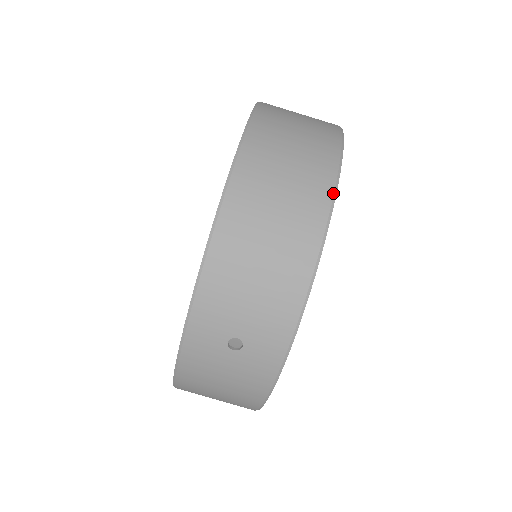
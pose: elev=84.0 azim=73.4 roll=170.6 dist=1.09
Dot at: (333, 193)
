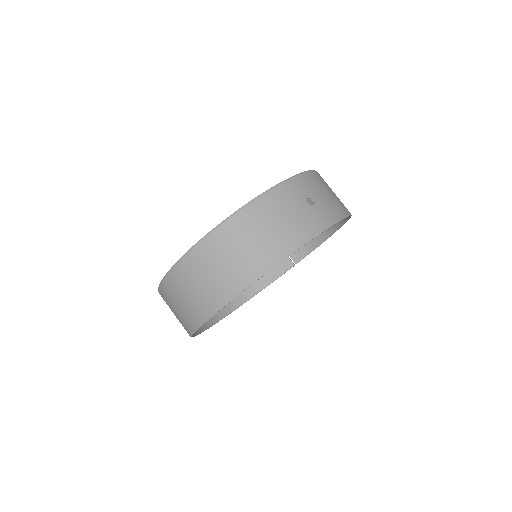
Dot at: occluded
